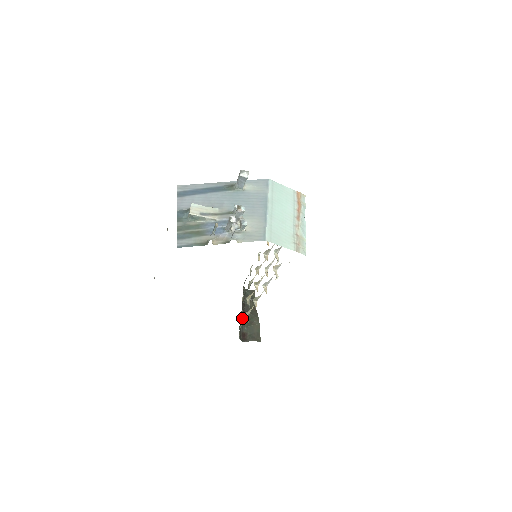
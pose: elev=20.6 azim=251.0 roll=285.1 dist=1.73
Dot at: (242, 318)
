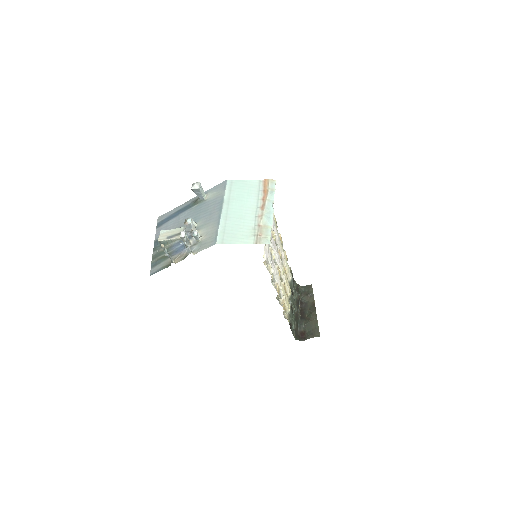
Dot at: (299, 317)
